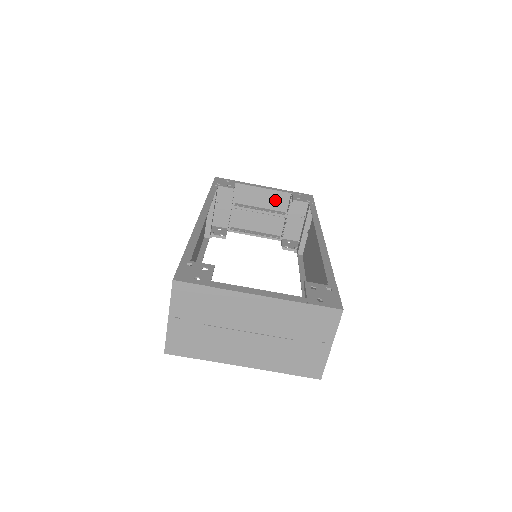
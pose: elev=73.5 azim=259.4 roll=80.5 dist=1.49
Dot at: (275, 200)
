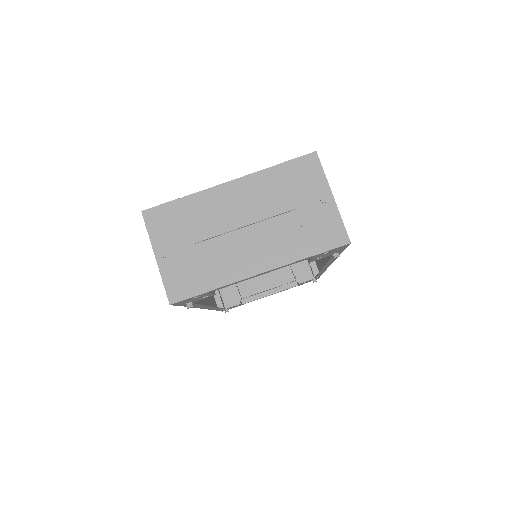
Dot at: occluded
